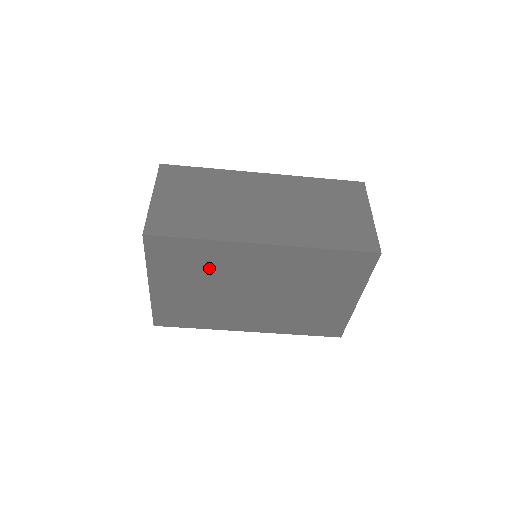
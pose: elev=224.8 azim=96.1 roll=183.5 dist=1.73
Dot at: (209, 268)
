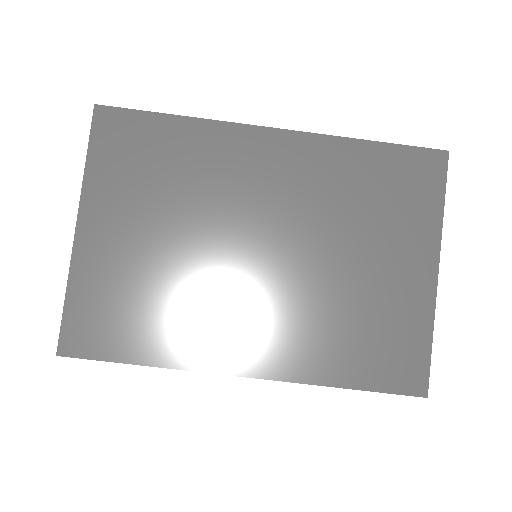
Dot at: (185, 182)
